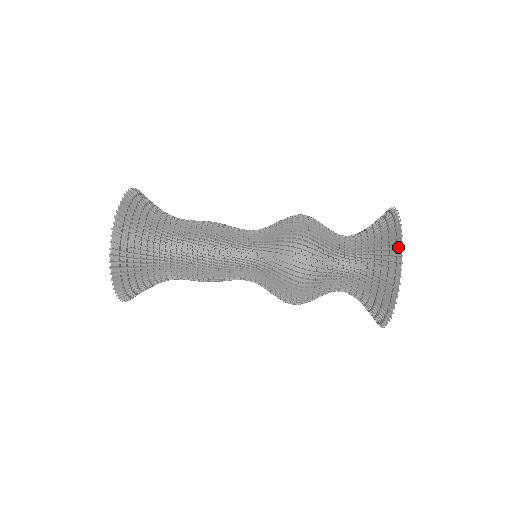
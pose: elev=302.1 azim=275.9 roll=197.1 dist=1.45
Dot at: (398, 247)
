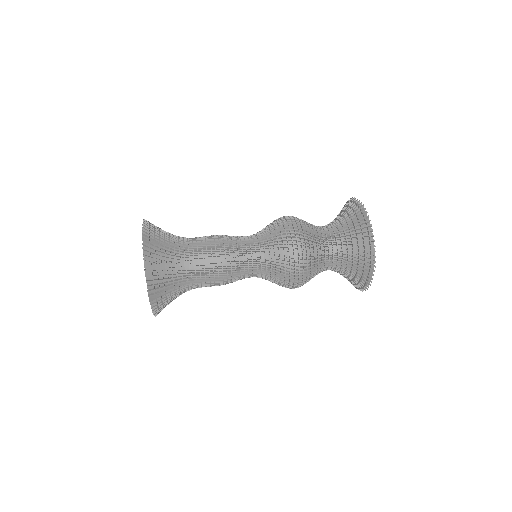
Dot at: (353, 201)
